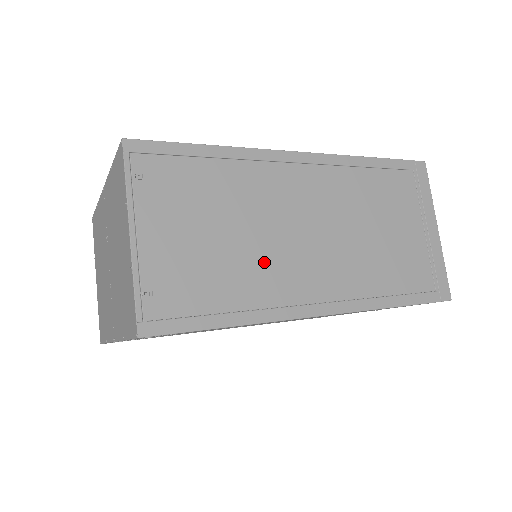
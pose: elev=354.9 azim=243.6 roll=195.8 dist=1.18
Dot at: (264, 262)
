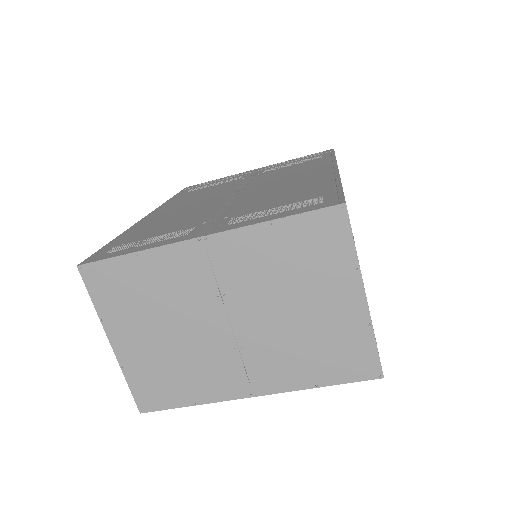
Dot at: occluded
